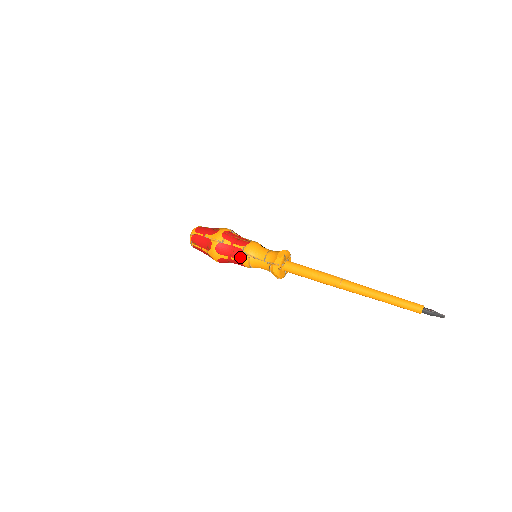
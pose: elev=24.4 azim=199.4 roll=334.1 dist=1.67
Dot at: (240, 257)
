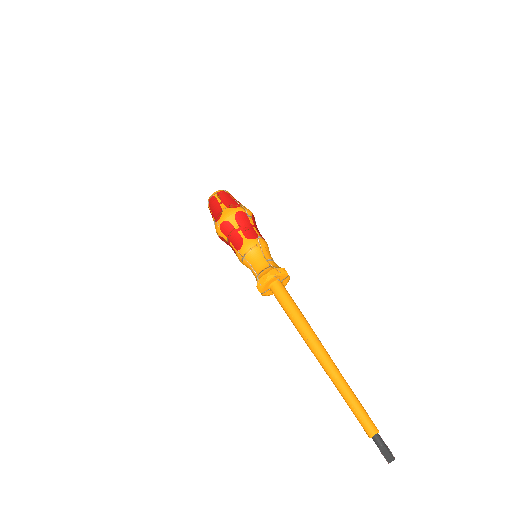
Dot at: (250, 237)
